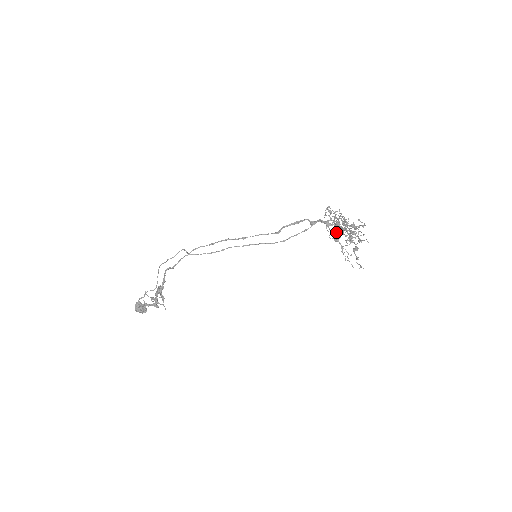
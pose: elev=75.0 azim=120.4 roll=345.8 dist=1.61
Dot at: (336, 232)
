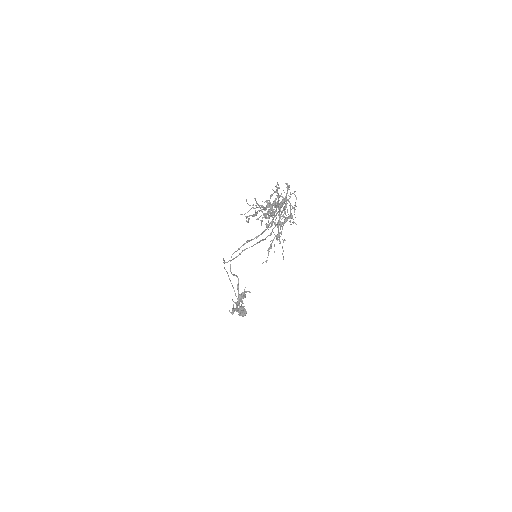
Dot at: occluded
